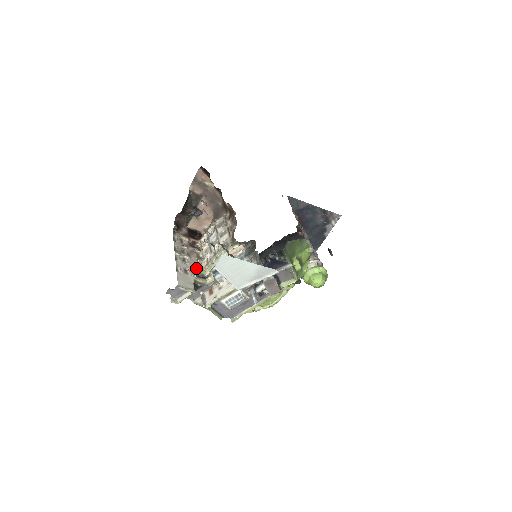
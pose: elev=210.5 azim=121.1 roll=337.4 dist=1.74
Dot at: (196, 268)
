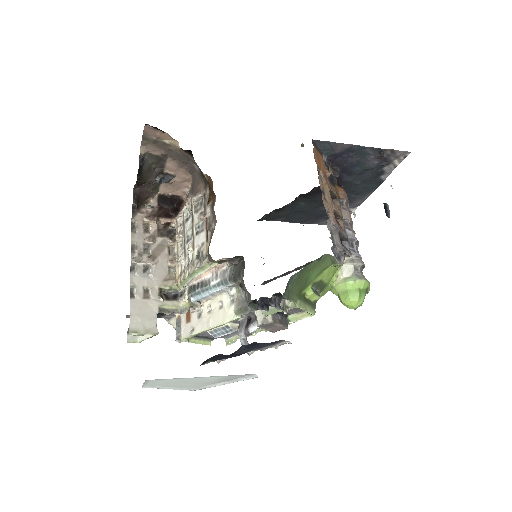
Dot at: (164, 281)
